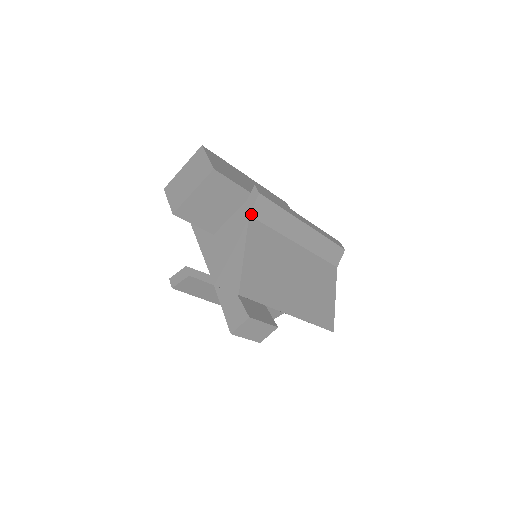
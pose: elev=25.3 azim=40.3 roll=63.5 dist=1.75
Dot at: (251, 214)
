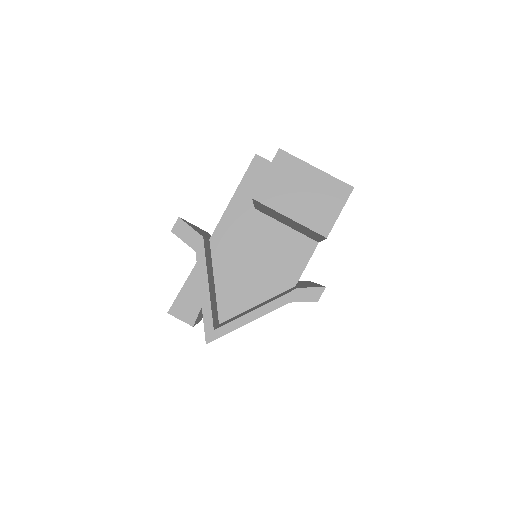
Dot at: occluded
